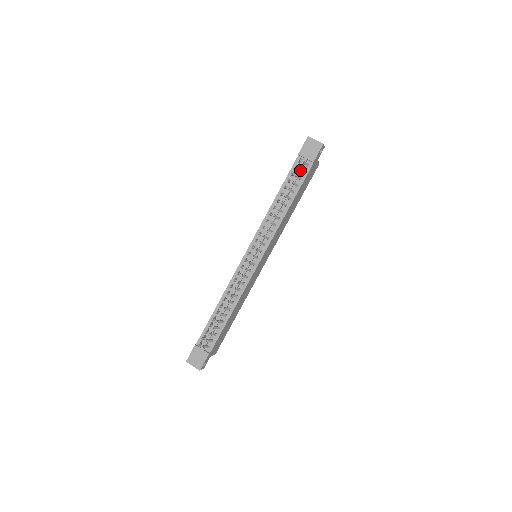
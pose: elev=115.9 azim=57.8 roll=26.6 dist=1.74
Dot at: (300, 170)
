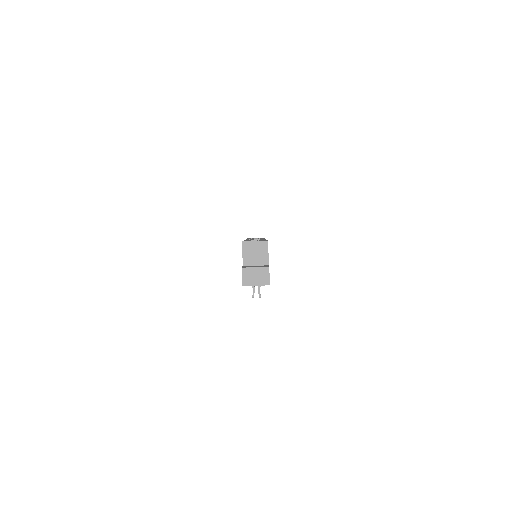
Dot at: occluded
